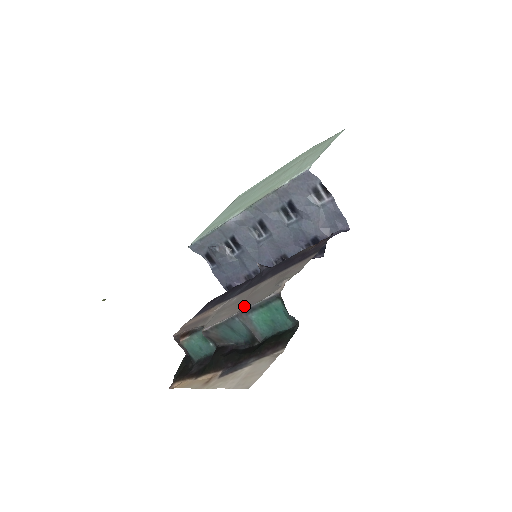
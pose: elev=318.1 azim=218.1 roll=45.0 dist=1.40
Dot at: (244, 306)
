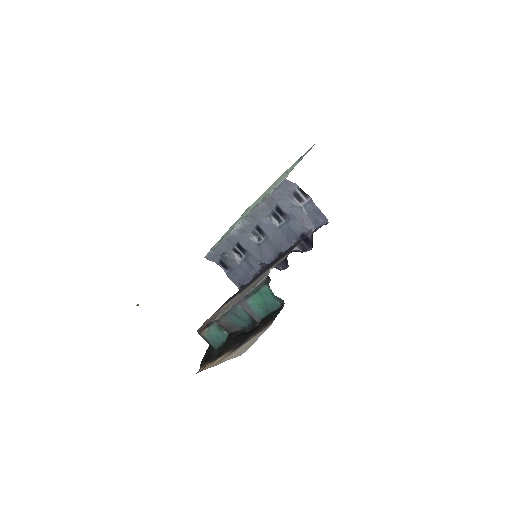
Dot at: occluded
